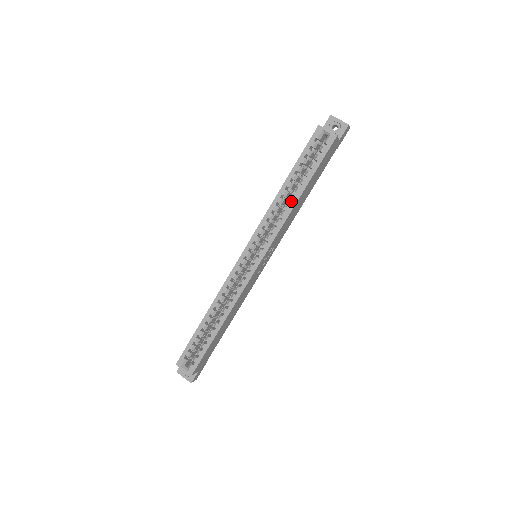
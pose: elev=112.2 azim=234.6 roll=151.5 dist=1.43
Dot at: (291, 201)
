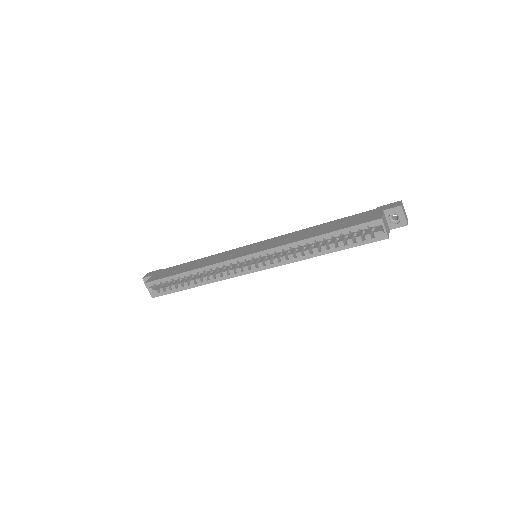
Dot at: (313, 244)
